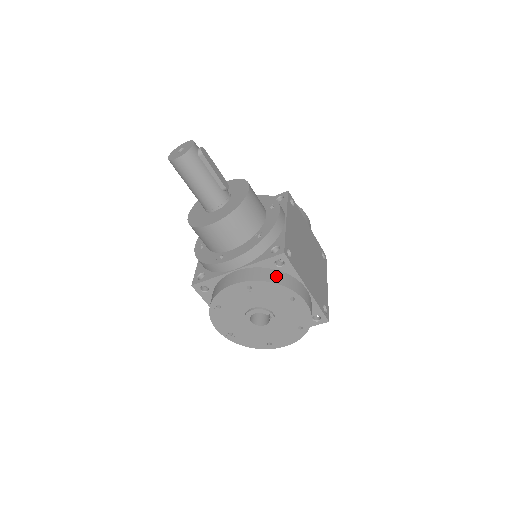
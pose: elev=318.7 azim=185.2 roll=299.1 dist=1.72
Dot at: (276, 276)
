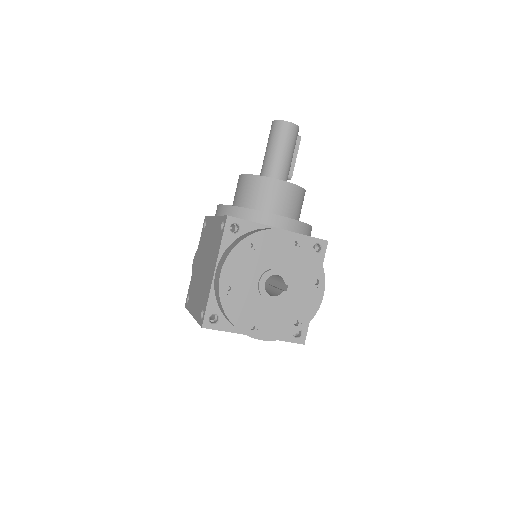
Dot at: occluded
